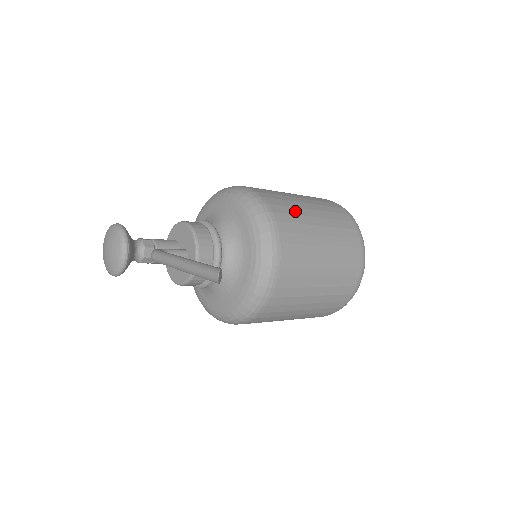
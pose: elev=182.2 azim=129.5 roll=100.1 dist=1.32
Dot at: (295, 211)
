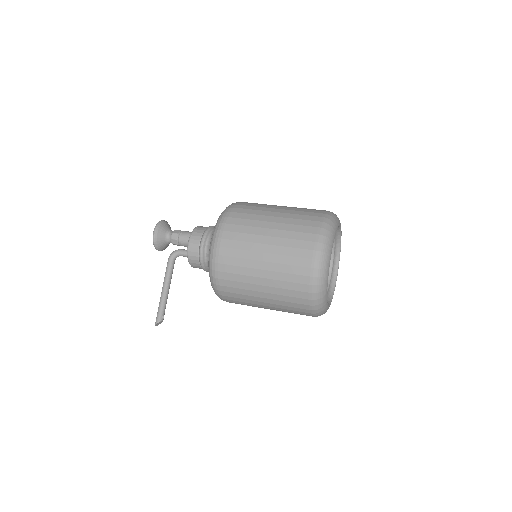
Dot at: (242, 286)
